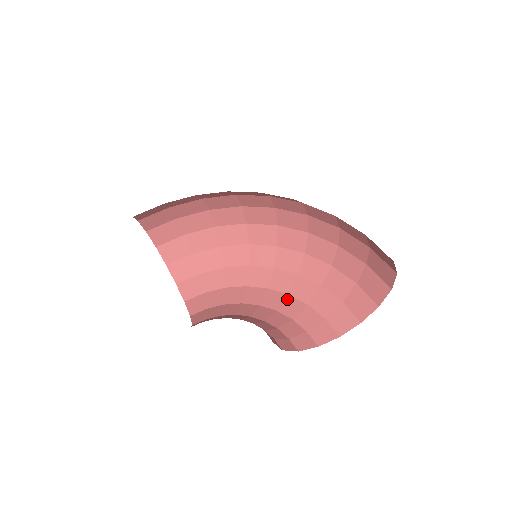
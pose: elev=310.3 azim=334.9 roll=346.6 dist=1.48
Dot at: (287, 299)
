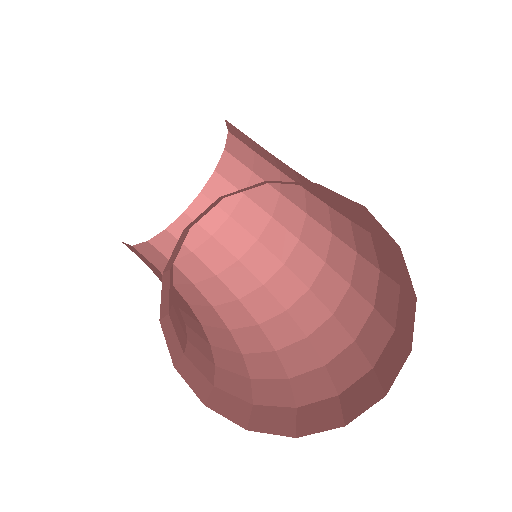
Dot at: (205, 341)
